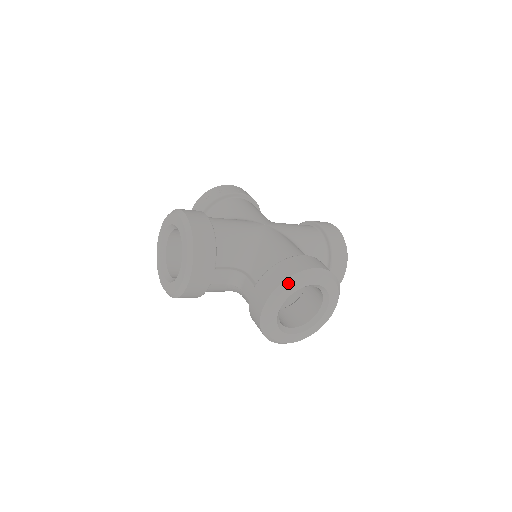
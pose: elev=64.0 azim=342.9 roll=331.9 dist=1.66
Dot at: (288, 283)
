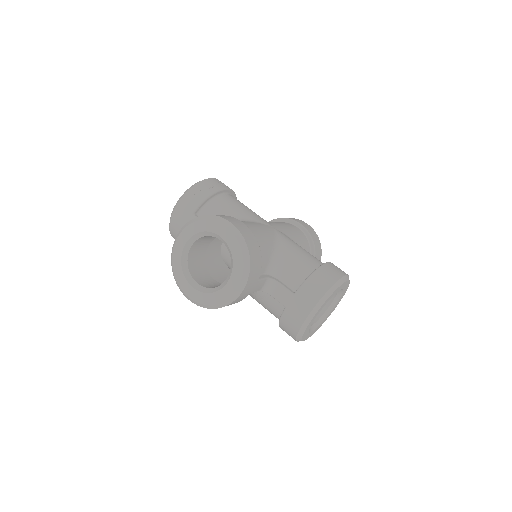
Dot at: (331, 291)
